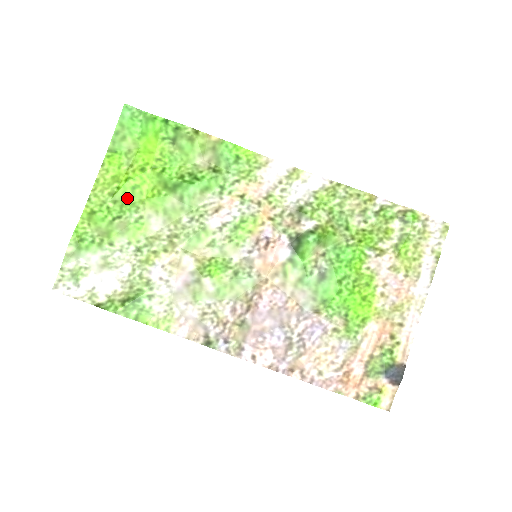
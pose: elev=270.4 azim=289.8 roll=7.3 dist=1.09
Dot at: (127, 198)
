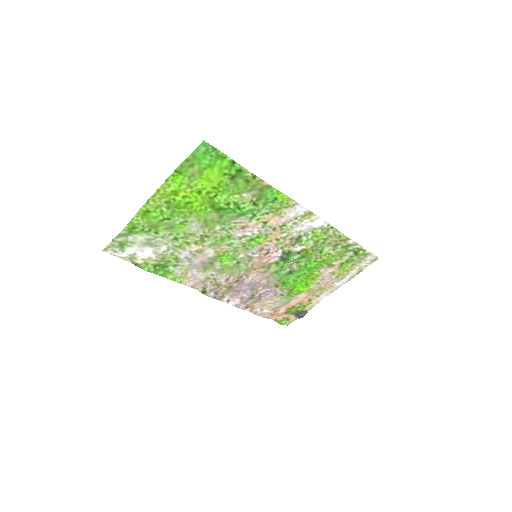
Dot at: (179, 208)
